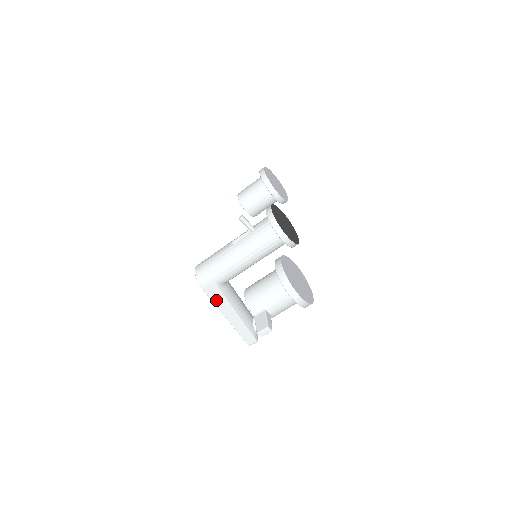
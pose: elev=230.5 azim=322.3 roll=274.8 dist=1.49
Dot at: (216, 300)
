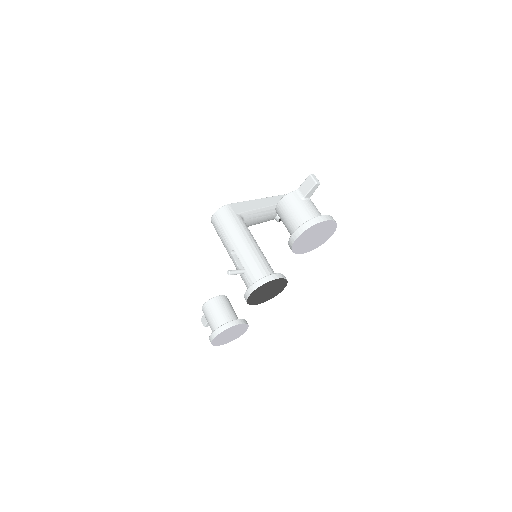
Dot at: occluded
